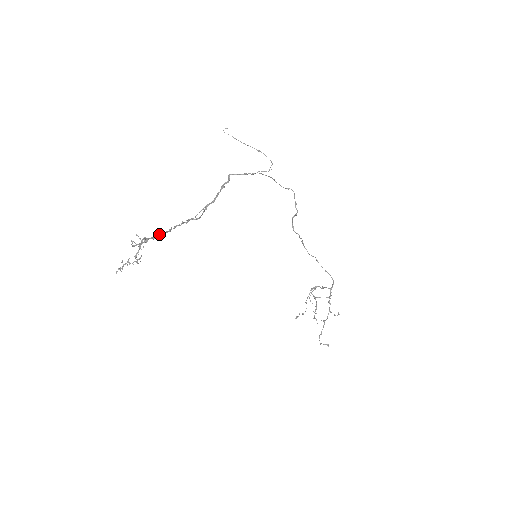
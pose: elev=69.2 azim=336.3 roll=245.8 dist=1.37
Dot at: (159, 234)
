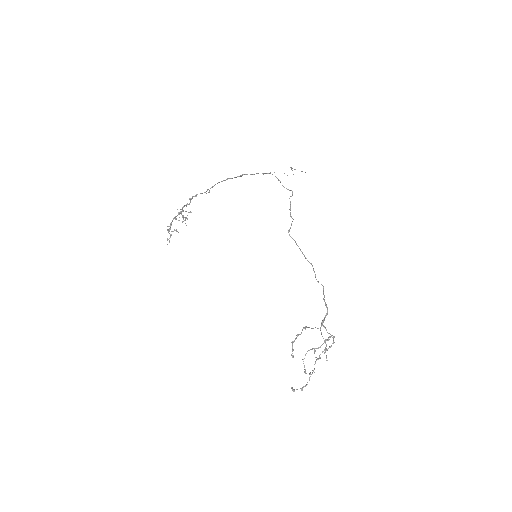
Dot at: (184, 205)
